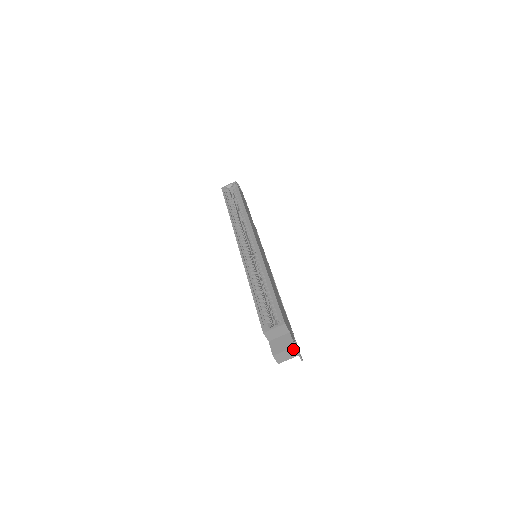
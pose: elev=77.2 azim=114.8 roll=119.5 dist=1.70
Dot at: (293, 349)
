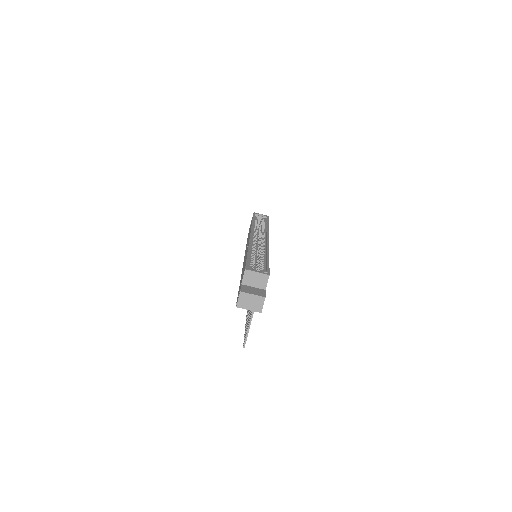
Dot at: (262, 299)
